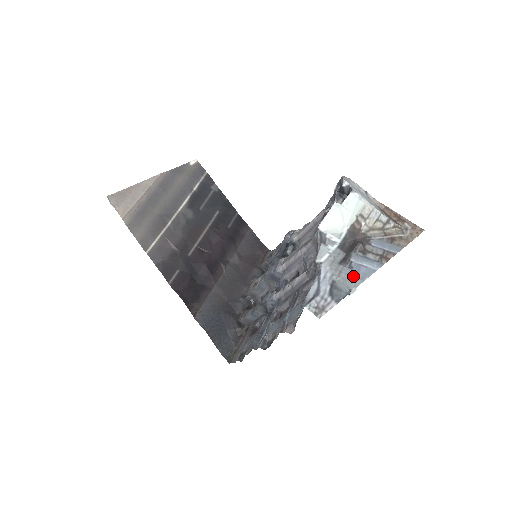
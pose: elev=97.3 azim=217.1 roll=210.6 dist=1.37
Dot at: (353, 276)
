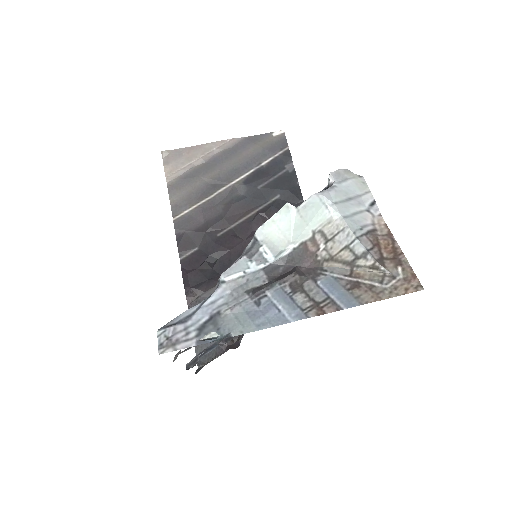
Dot at: (250, 316)
